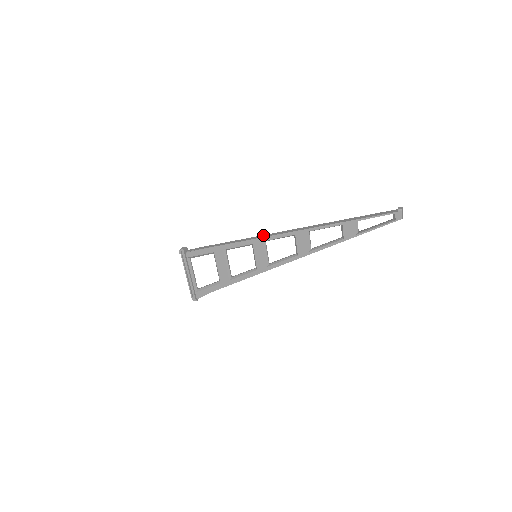
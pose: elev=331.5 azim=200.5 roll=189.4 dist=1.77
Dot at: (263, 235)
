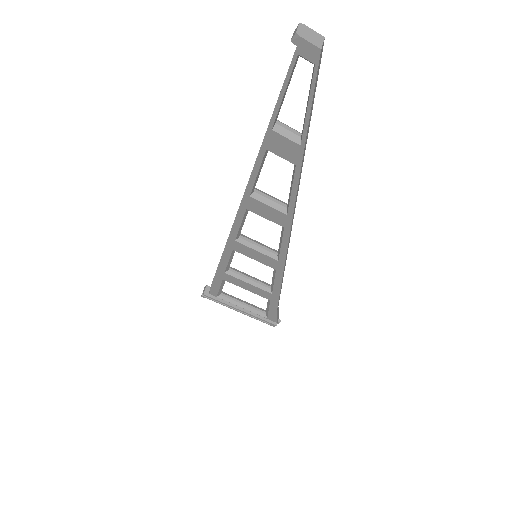
Dot at: occluded
